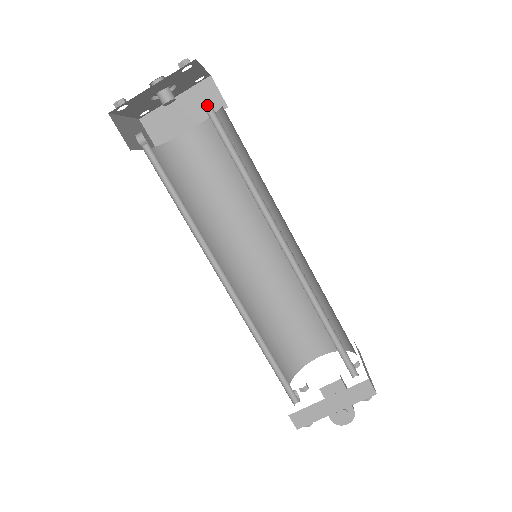
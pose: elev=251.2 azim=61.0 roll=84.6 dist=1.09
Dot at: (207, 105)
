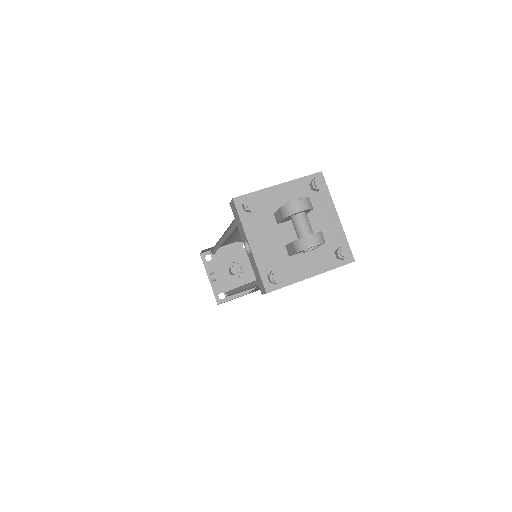
Dot at: occluded
